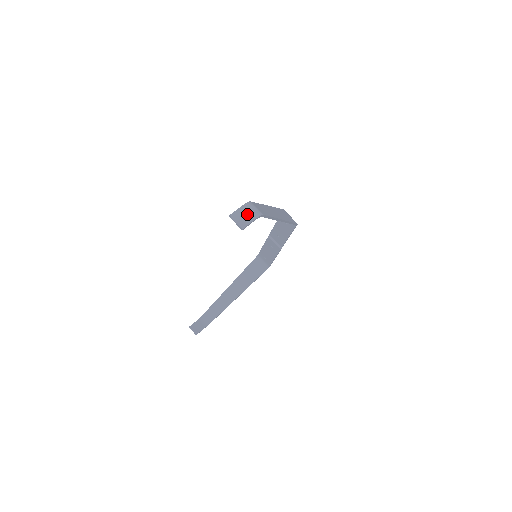
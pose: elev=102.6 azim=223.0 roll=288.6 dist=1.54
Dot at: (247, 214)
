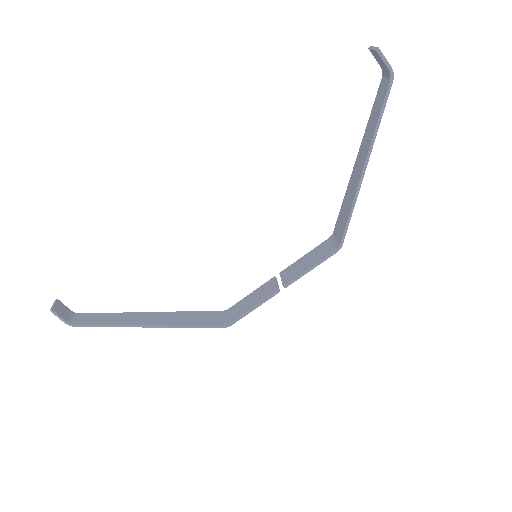
Dot at: occluded
